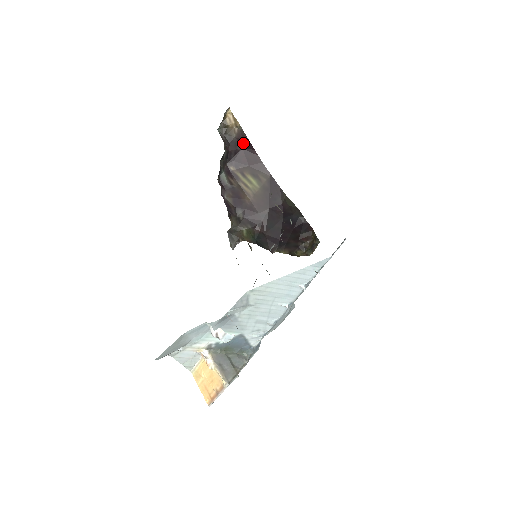
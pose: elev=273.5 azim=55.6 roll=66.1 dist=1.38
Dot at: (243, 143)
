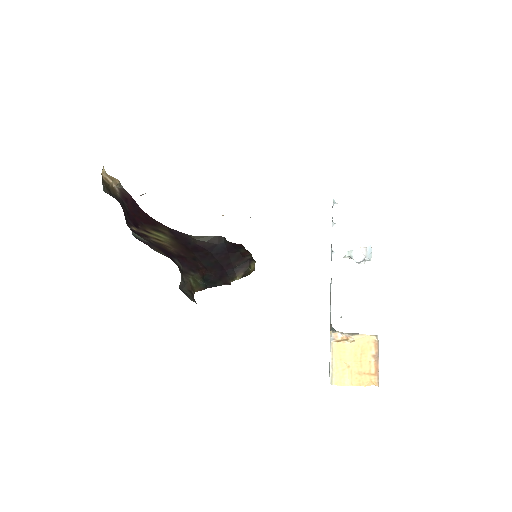
Dot at: (128, 202)
